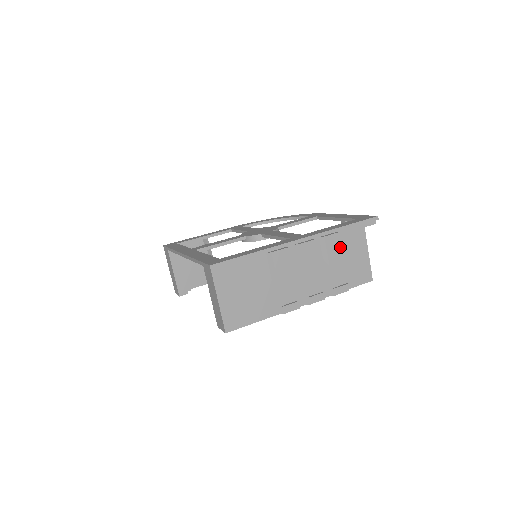
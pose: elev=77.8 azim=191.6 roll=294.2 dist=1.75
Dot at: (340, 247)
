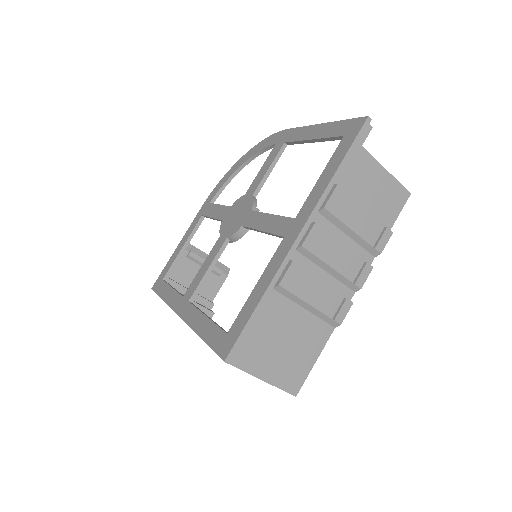
Dot at: (349, 197)
